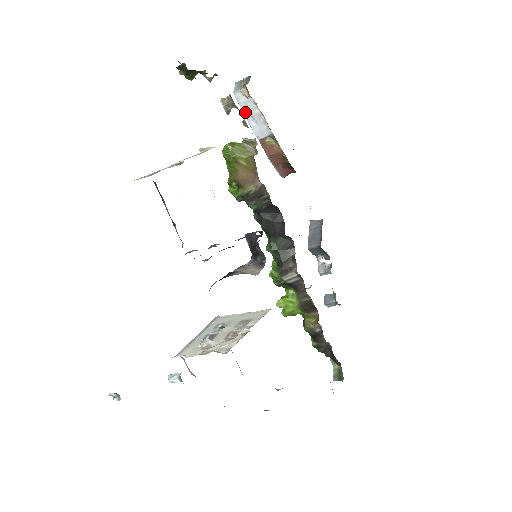
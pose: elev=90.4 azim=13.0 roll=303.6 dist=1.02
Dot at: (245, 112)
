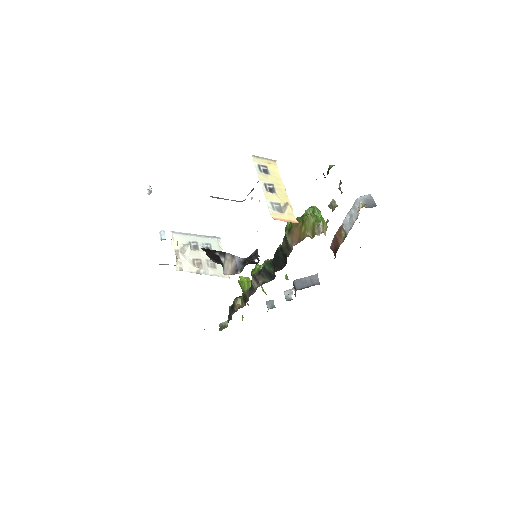
Dot at: (351, 210)
